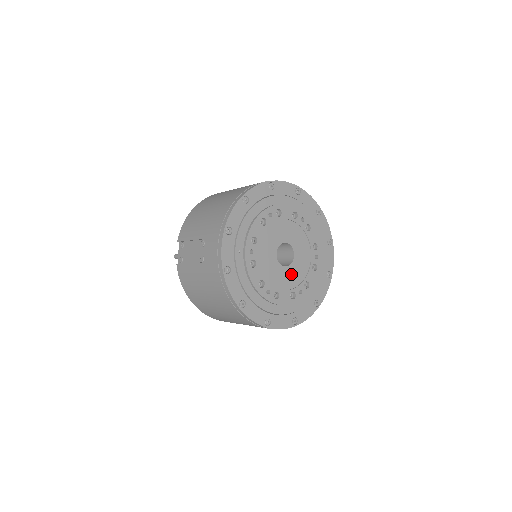
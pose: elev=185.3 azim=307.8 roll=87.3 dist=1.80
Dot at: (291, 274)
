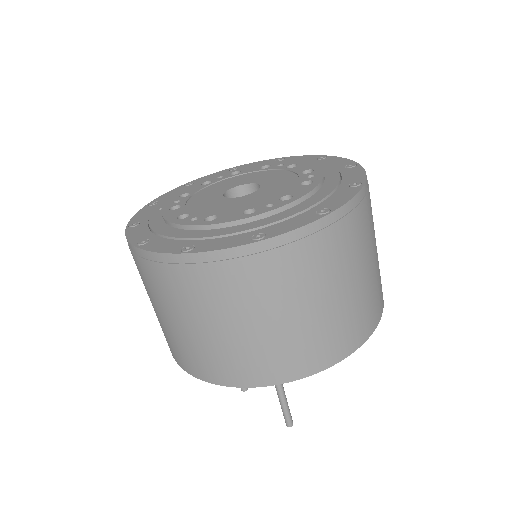
Dot at: (251, 199)
